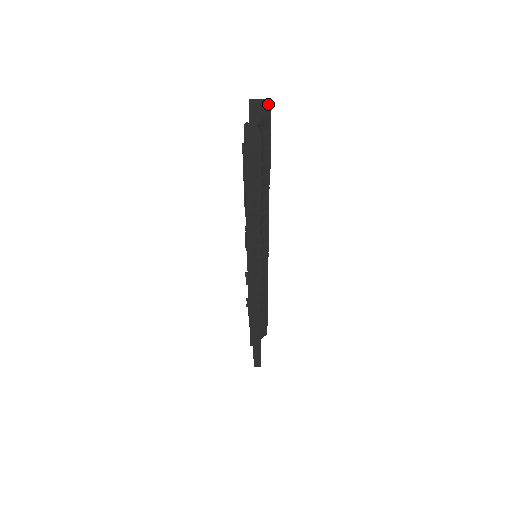
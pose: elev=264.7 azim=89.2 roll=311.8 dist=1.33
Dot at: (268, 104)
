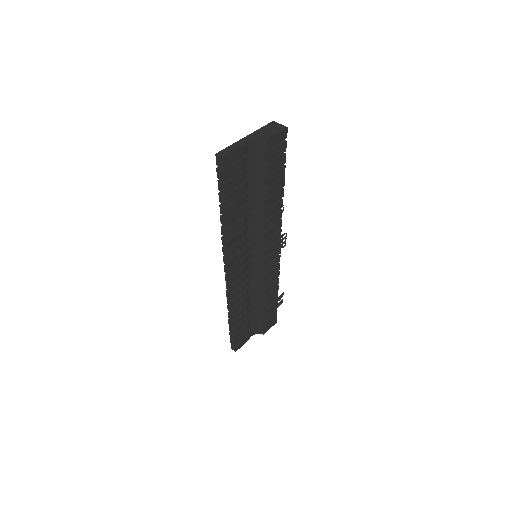
Dot at: (279, 130)
